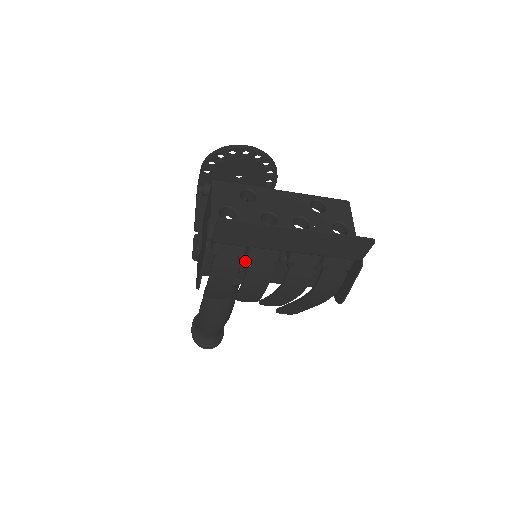
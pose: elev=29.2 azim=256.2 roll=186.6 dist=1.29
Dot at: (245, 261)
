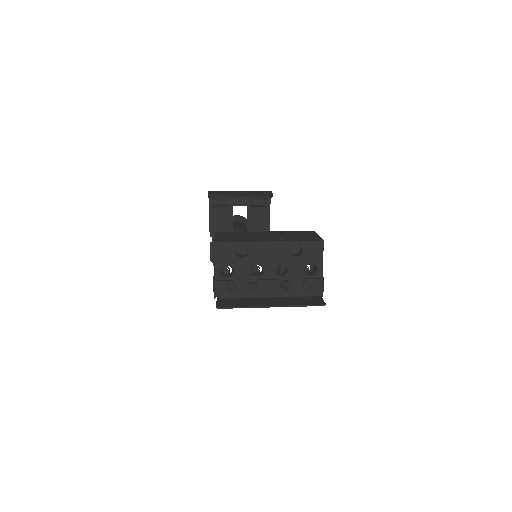
Dot at: occluded
